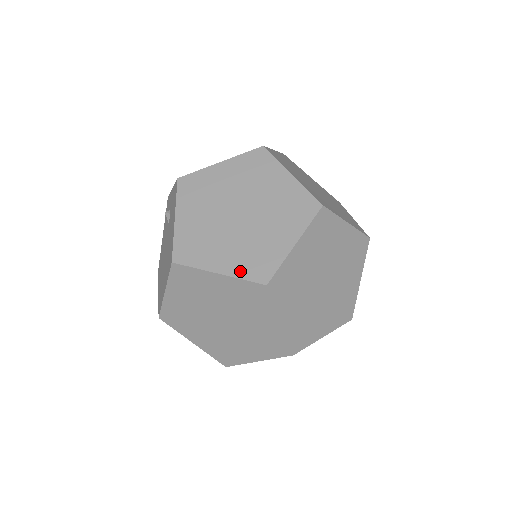
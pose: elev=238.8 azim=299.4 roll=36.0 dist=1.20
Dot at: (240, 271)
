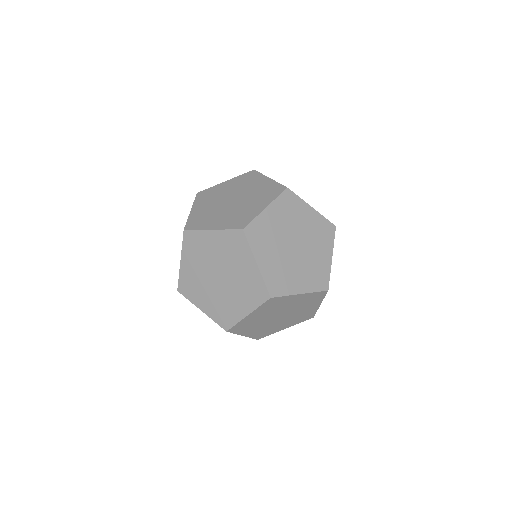
Dot at: (213, 316)
